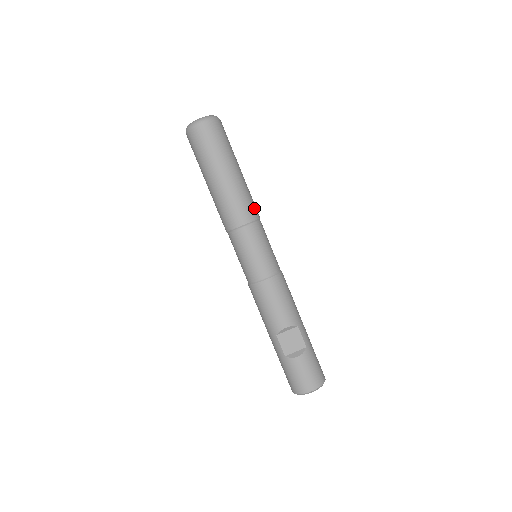
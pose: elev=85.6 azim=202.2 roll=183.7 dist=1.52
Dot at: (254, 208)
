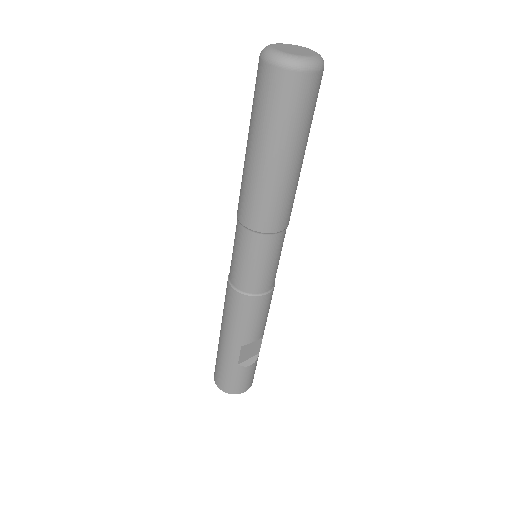
Dot at: occluded
